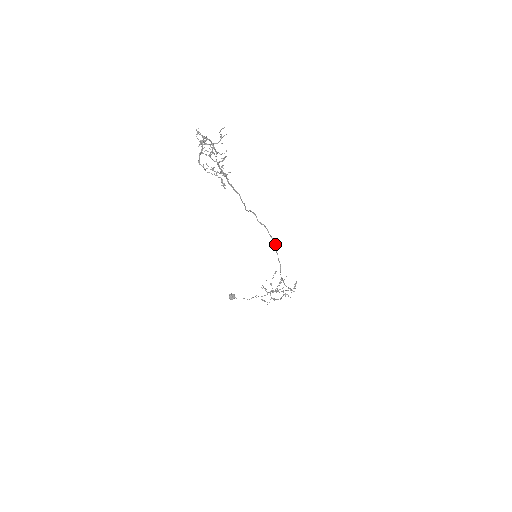
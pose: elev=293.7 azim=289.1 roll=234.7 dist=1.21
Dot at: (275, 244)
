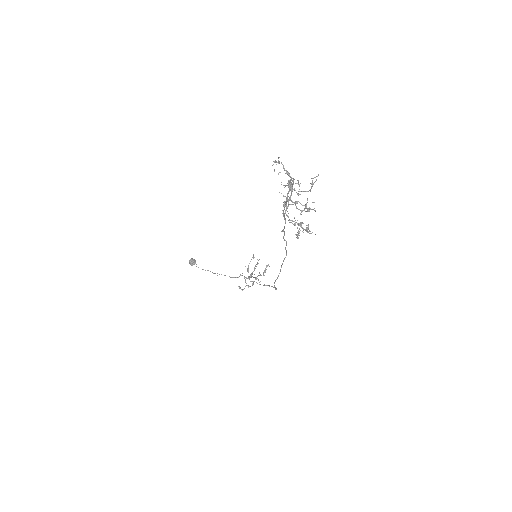
Dot at: occluded
